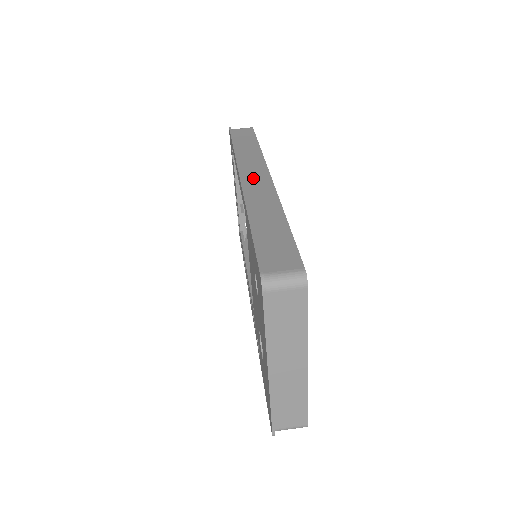
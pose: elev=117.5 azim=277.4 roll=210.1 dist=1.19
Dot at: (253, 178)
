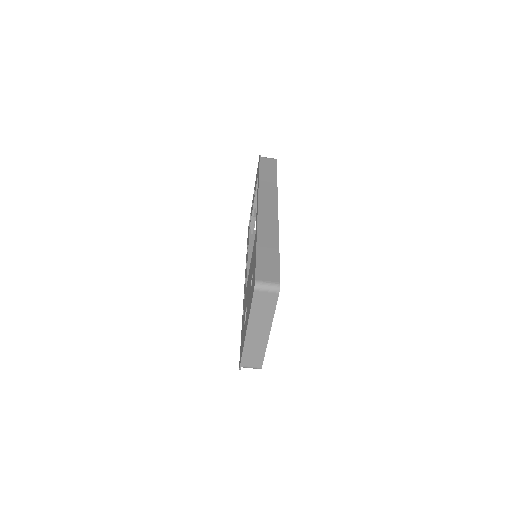
Dot at: (266, 208)
